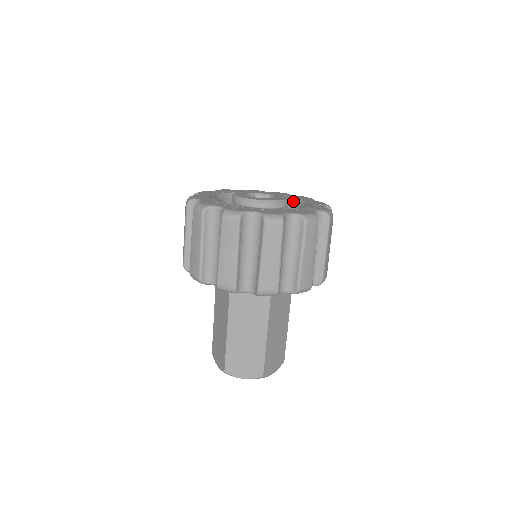
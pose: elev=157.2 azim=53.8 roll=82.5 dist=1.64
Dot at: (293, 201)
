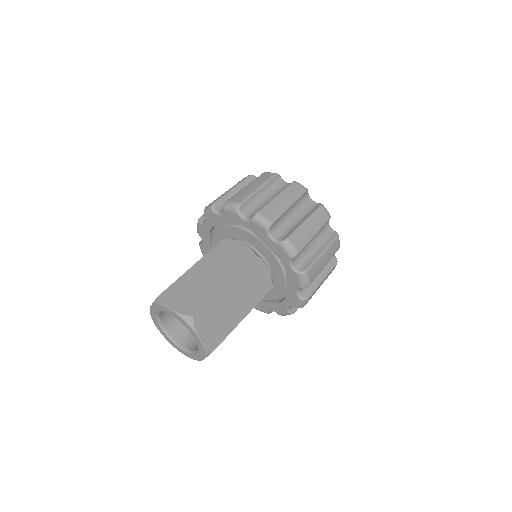
Dot at: occluded
